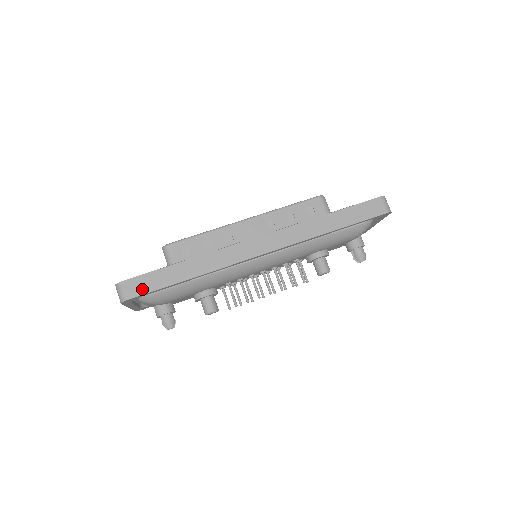
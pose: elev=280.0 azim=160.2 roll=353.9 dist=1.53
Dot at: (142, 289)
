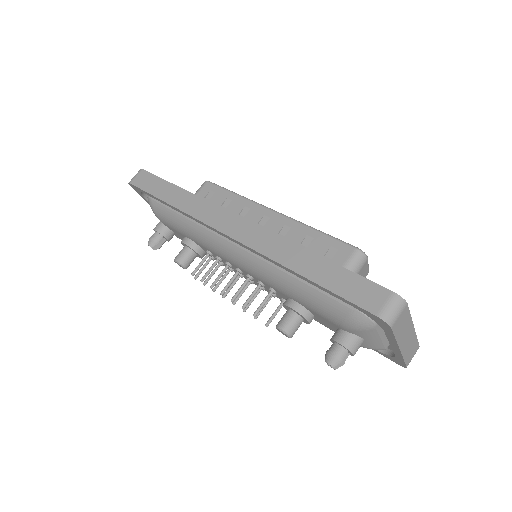
Dot at: (142, 184)
